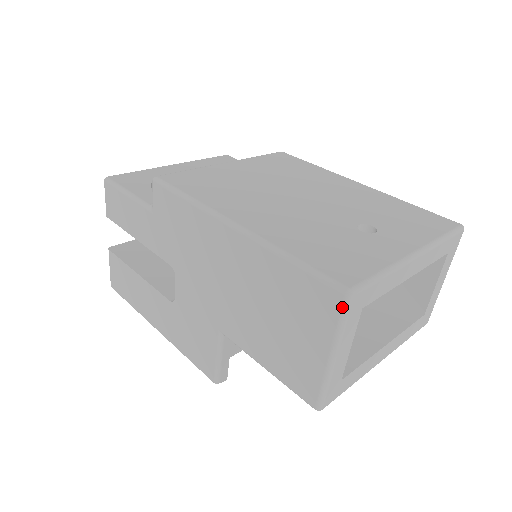
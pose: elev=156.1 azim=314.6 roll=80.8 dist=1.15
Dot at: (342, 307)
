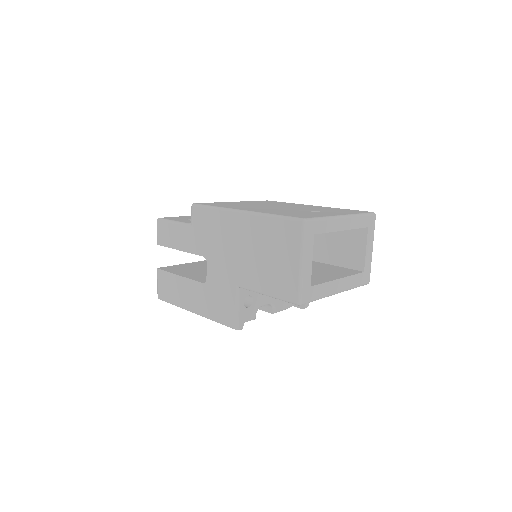
Dot at: (302, 229)
